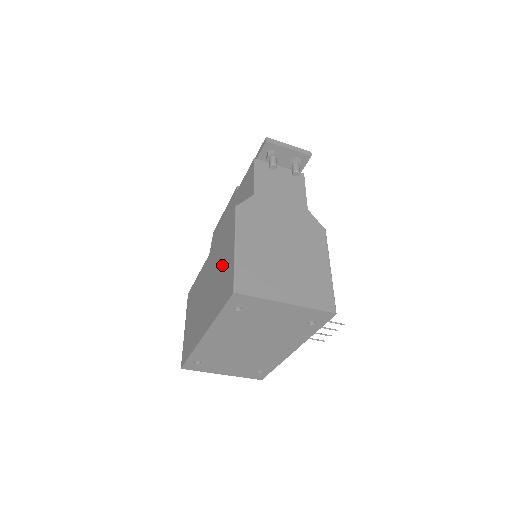
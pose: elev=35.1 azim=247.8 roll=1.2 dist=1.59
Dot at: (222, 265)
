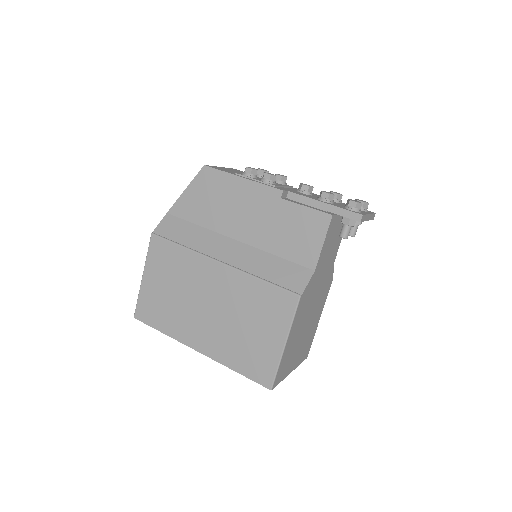
Dot at: (254, 329)
